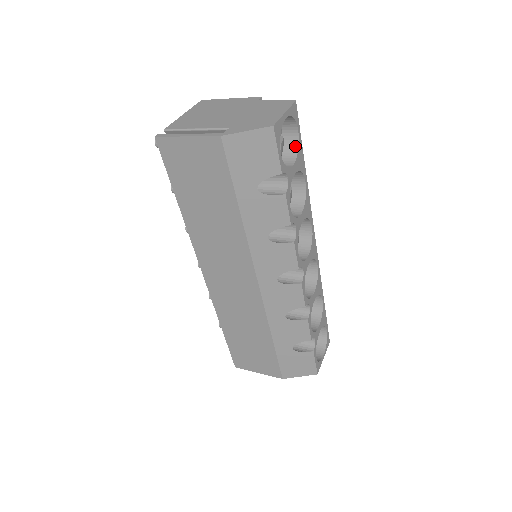
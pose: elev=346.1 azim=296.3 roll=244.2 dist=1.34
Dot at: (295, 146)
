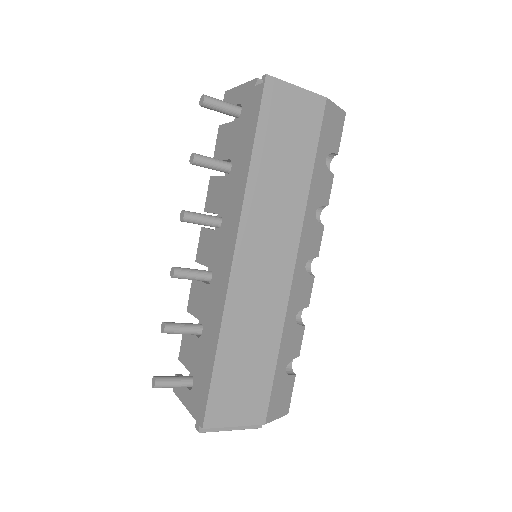
Dot at: occluded
